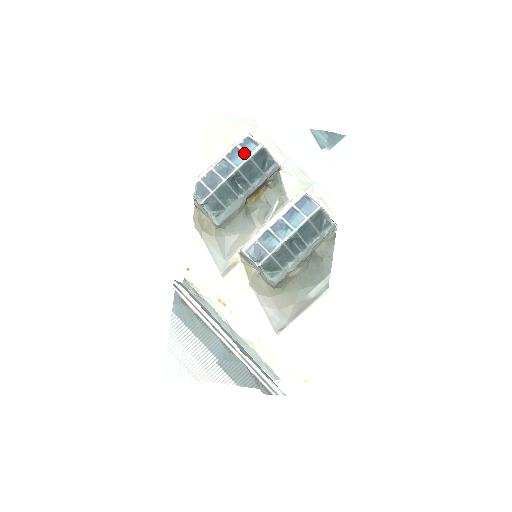
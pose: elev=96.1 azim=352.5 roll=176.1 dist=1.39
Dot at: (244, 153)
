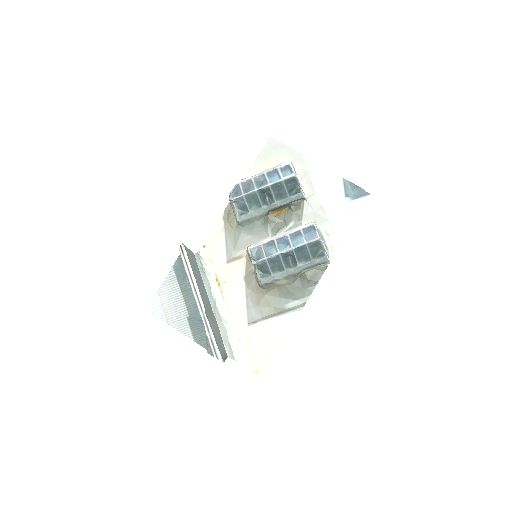
Dot at: (280, 175)
